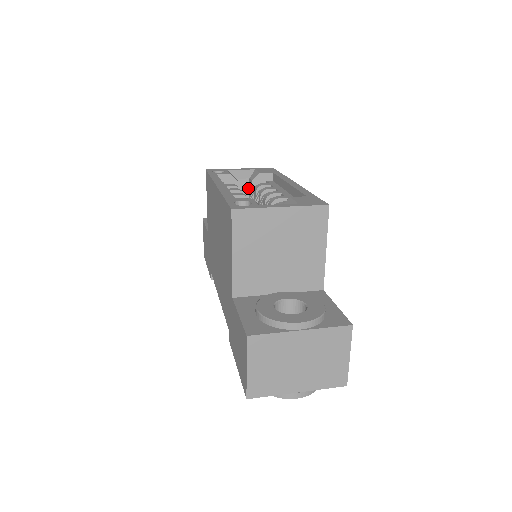
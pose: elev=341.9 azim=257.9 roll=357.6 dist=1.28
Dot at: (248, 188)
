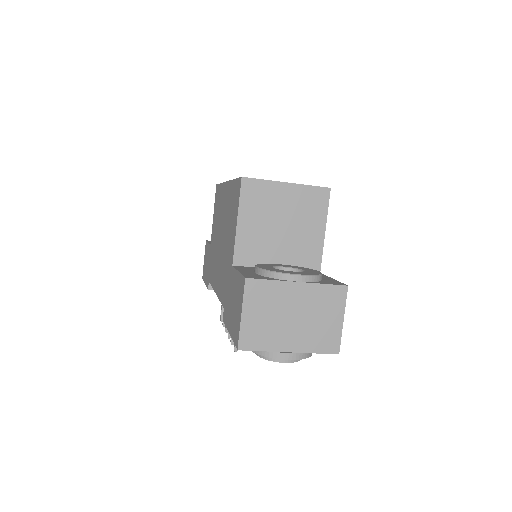
Dot at: occluded
